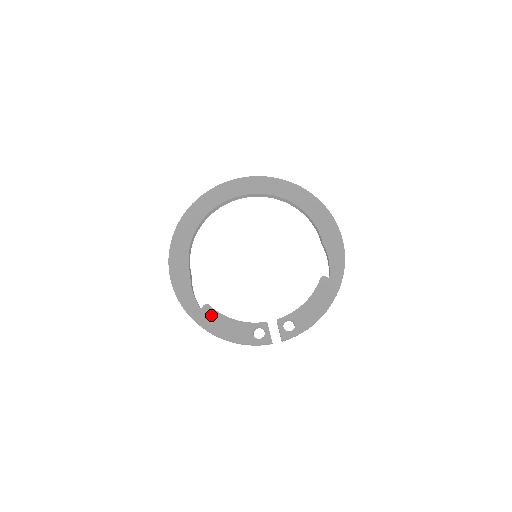
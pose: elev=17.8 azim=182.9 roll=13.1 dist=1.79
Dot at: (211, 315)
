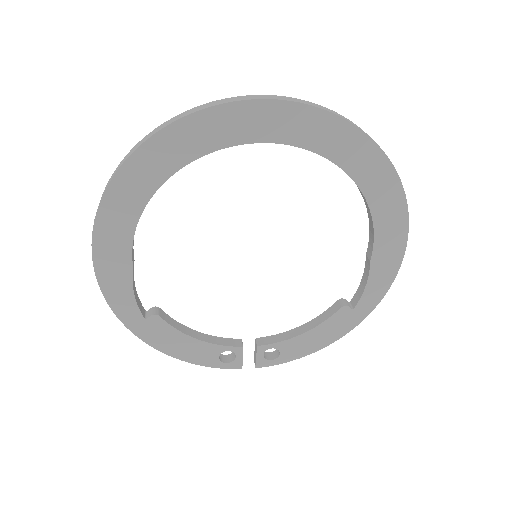
Dot at: (161, 329)
